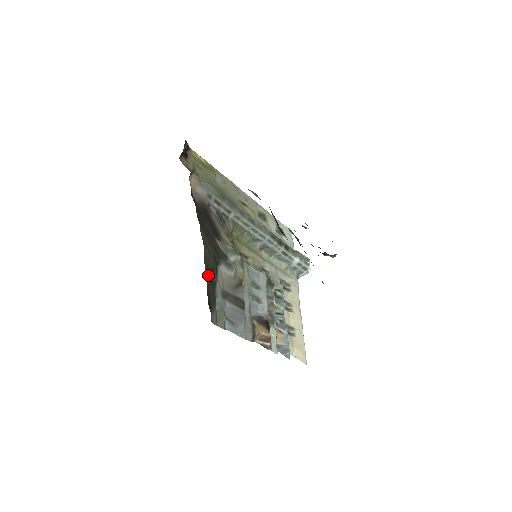
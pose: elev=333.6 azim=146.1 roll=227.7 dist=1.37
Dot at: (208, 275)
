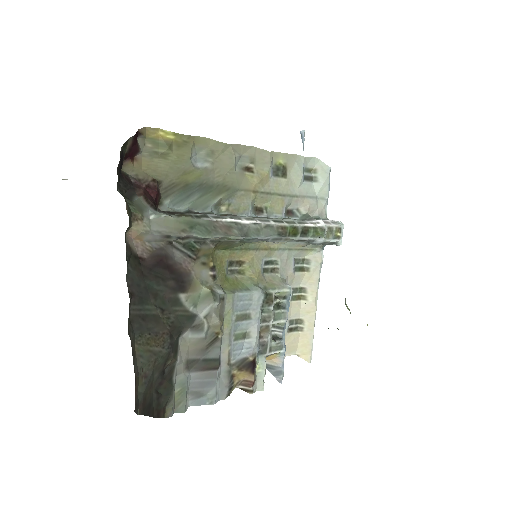
Dot at: (155, 379)
